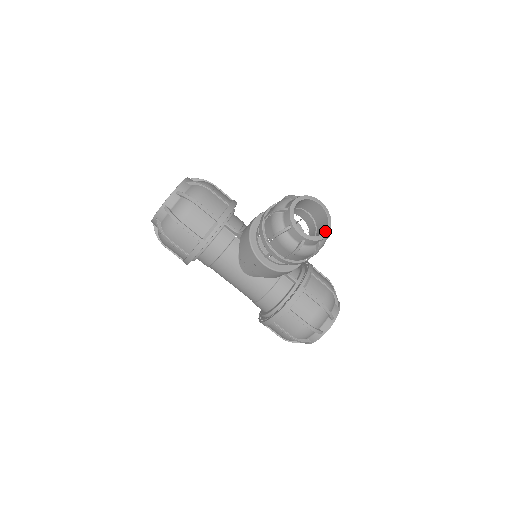
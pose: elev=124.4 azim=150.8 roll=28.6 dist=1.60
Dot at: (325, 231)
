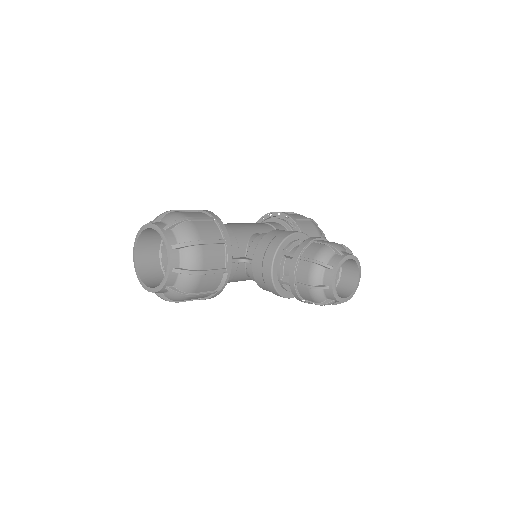
Dot at: (358, 279)
